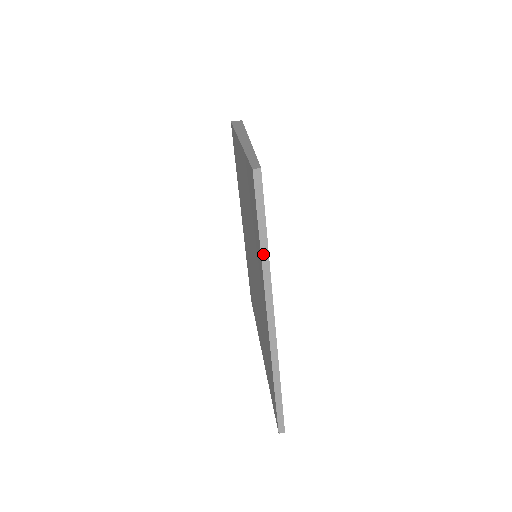
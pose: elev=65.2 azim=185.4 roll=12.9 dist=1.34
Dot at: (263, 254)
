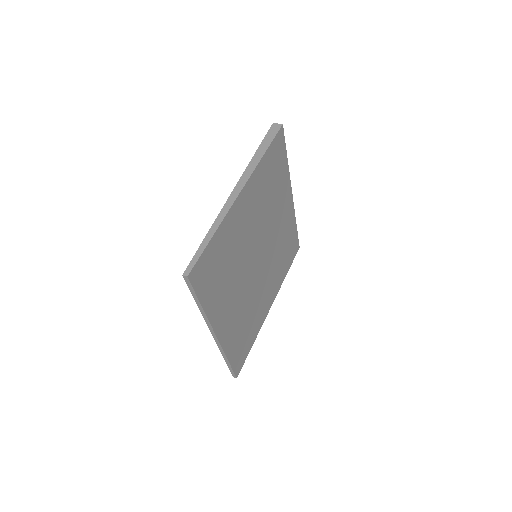
Dot at: (201, 310)
